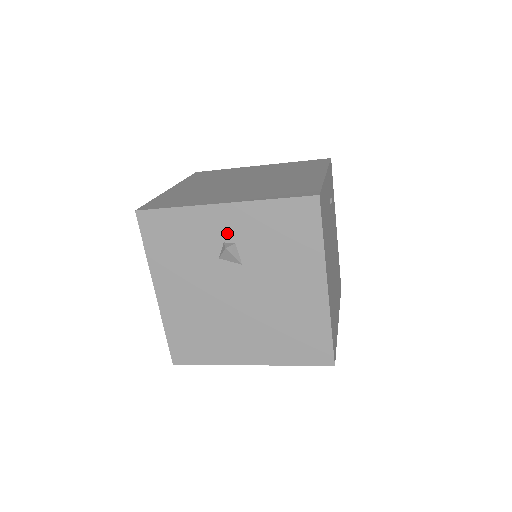
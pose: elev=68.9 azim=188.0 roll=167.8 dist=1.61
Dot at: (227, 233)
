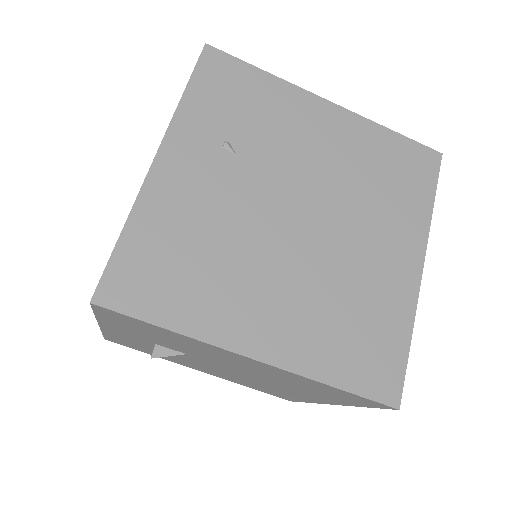
Dot at: (140, 340)
